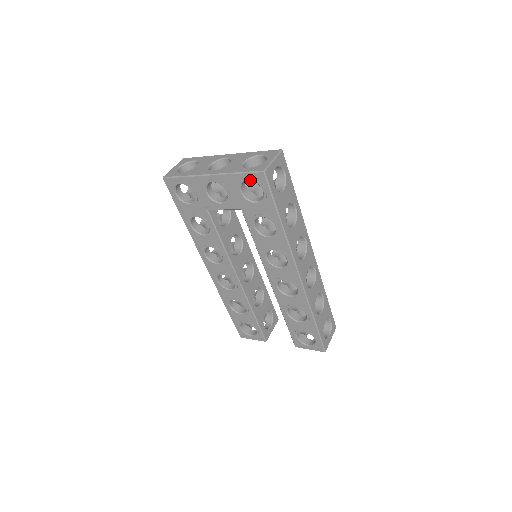
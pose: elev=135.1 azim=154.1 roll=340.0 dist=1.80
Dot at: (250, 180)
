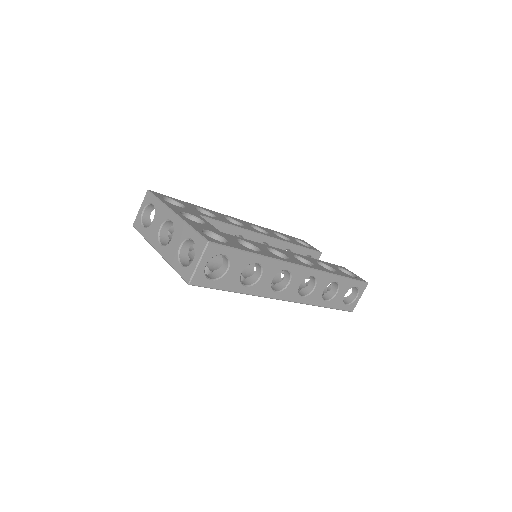
Dot at: occluded
